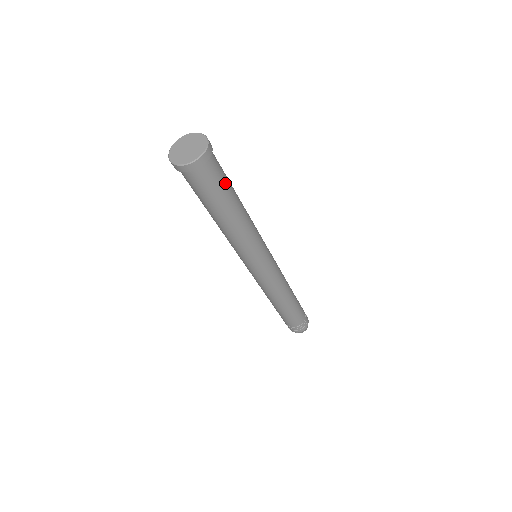
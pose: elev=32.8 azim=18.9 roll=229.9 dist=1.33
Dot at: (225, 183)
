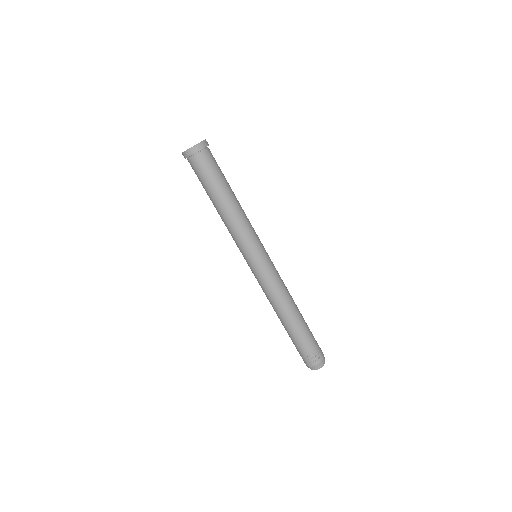
Dot at: (214, 175)
